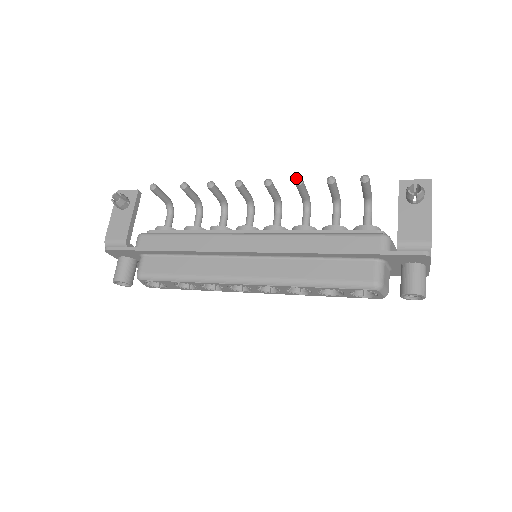
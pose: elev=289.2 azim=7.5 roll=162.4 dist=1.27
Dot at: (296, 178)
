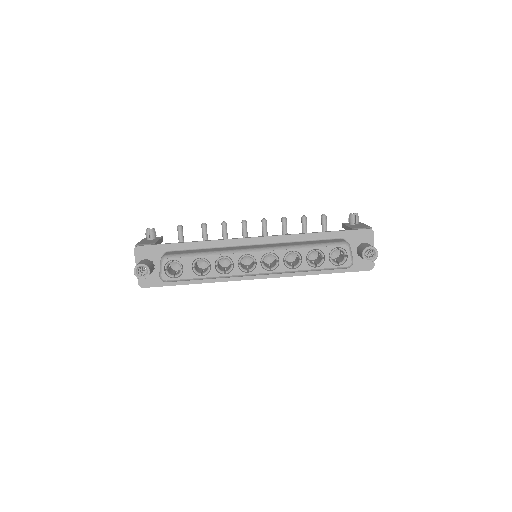
Dot at: (282, 218)
